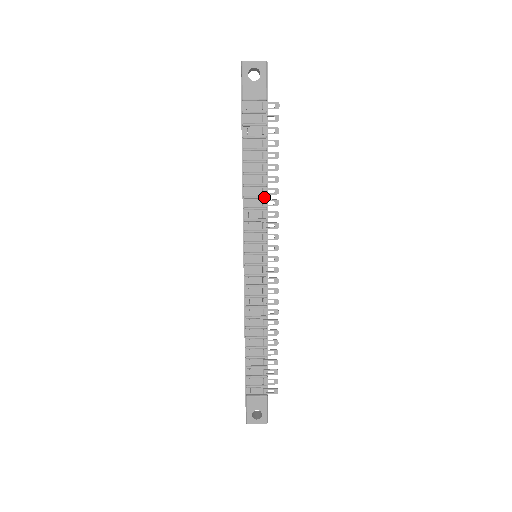
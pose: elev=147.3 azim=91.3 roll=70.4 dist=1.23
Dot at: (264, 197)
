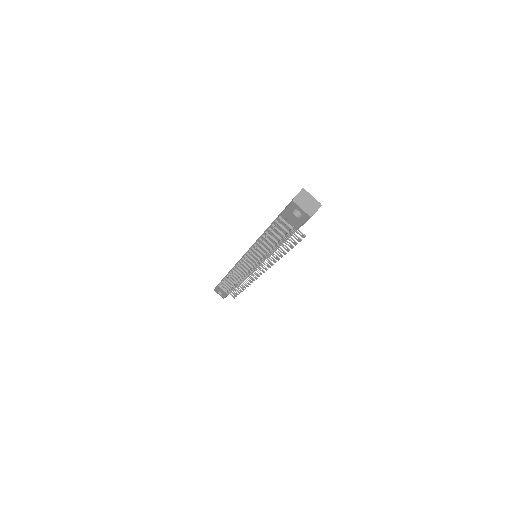
Dot at: (268, 253)
